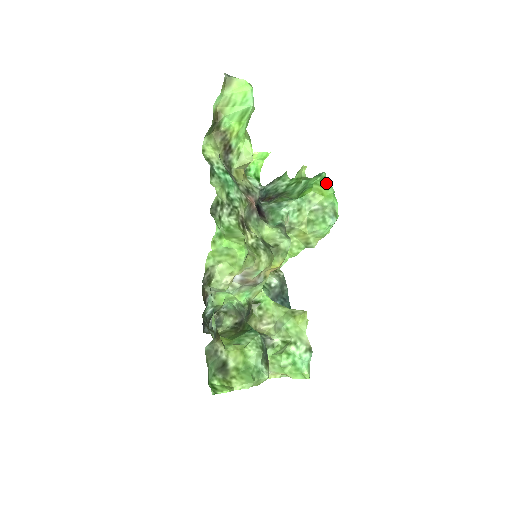
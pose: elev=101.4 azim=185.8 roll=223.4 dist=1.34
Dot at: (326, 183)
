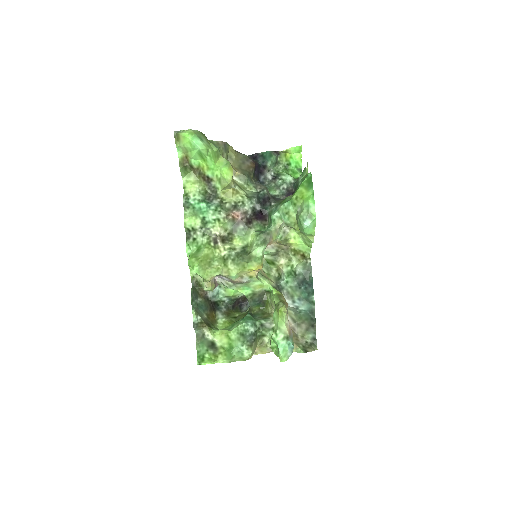
Dot at: (309, 184)
